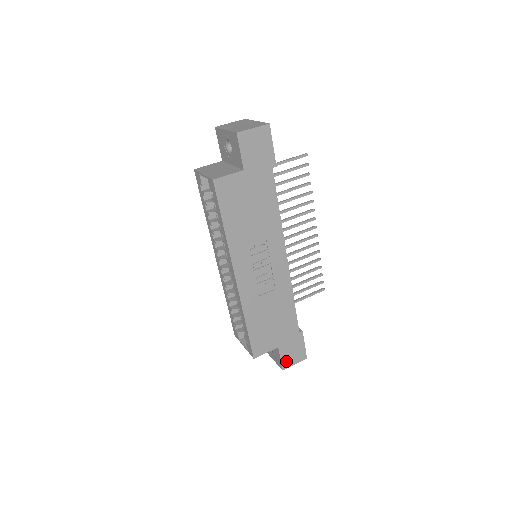
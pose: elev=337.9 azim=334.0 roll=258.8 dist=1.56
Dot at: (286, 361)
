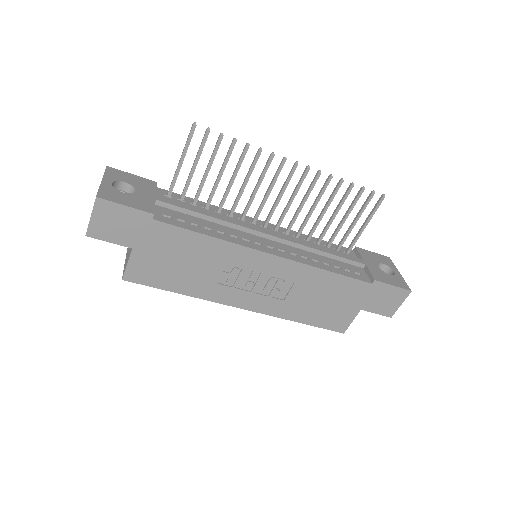
Dot at: (386, 310)
